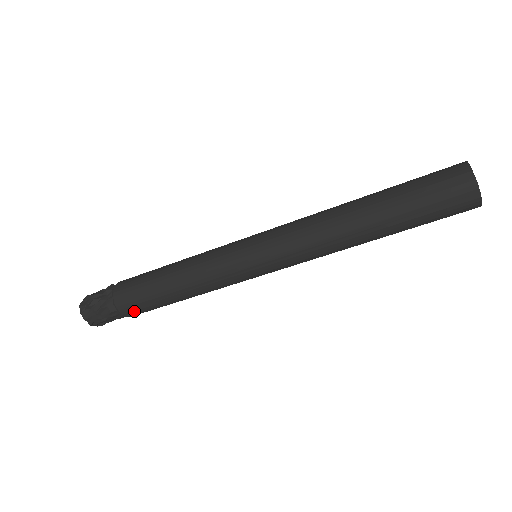
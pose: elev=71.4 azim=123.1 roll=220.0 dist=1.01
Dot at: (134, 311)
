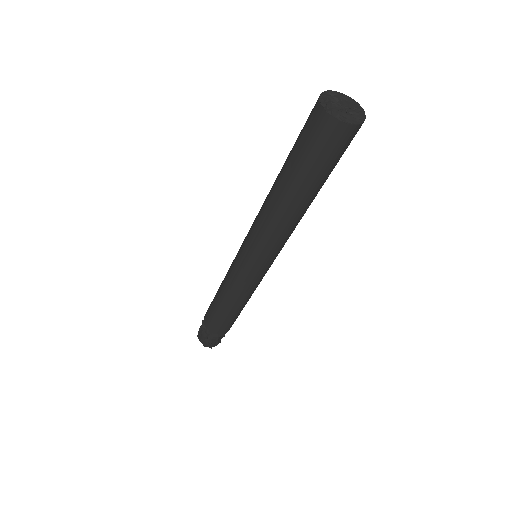
Dot at: occluded
